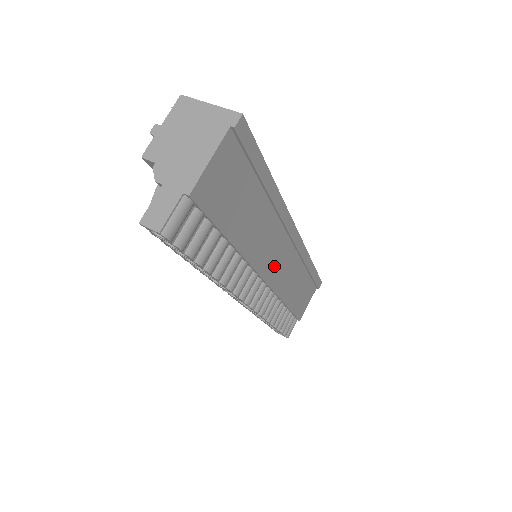
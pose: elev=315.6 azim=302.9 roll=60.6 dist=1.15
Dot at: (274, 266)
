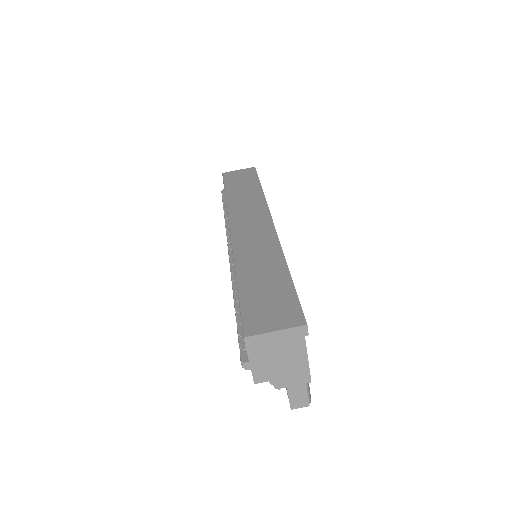
Dot at: occluded
